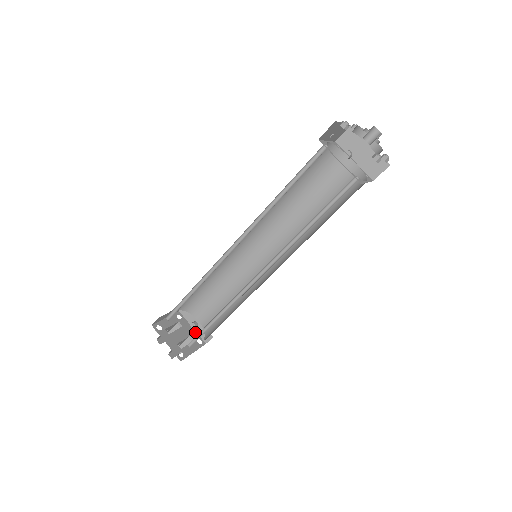
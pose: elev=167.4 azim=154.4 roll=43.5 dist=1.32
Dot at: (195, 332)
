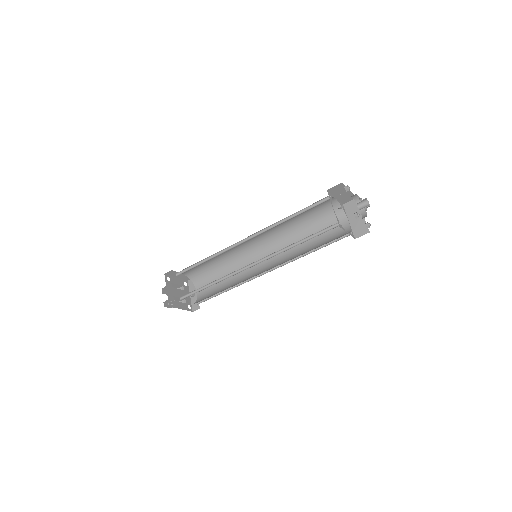
Dot at: (190, 300)
